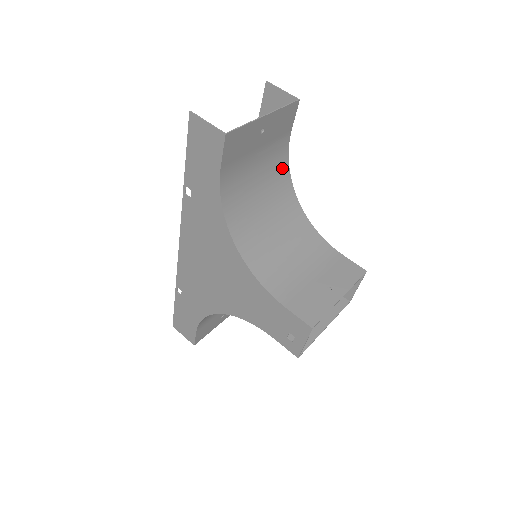
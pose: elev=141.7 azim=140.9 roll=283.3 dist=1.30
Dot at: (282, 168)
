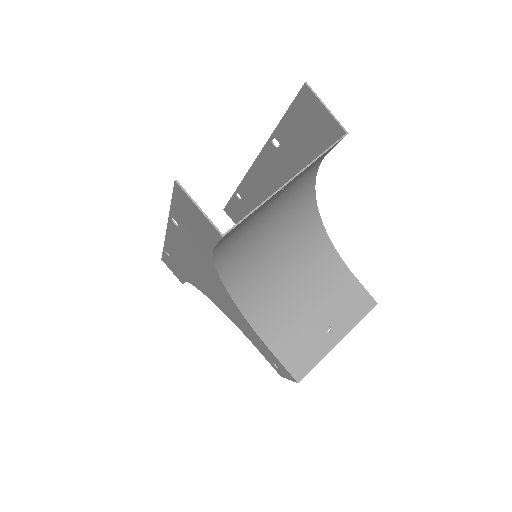
Dot at: (305, 187)
